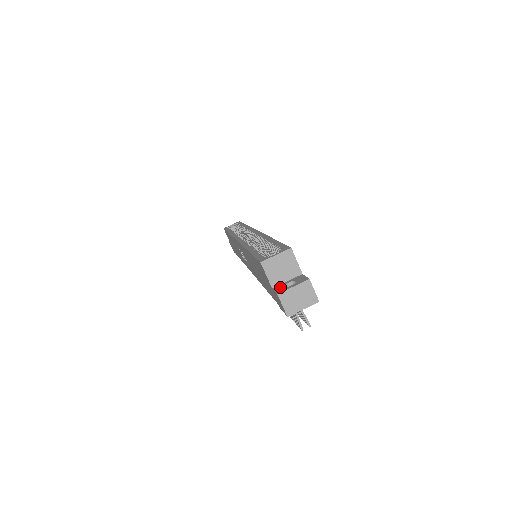
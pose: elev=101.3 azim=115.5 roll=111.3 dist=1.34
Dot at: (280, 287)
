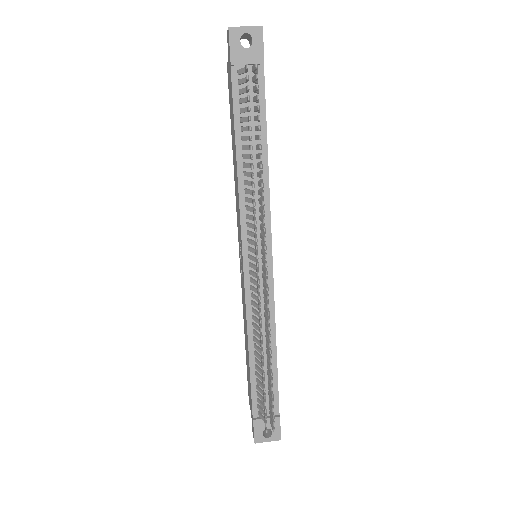
Dot at: occluded
